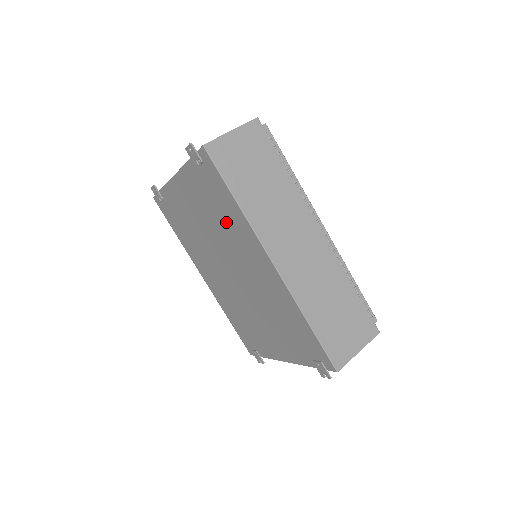
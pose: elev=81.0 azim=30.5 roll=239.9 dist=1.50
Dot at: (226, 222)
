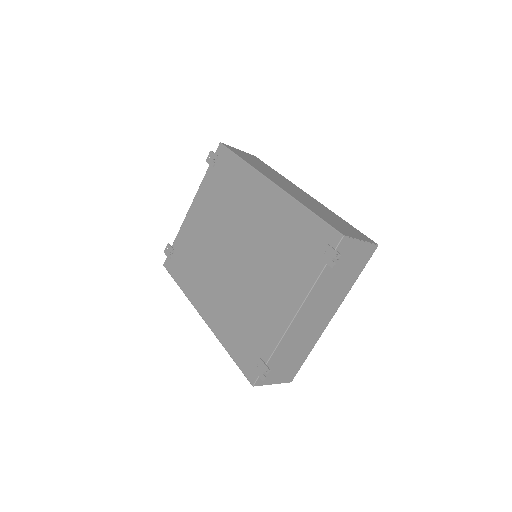
Dot at: (233, 193)
